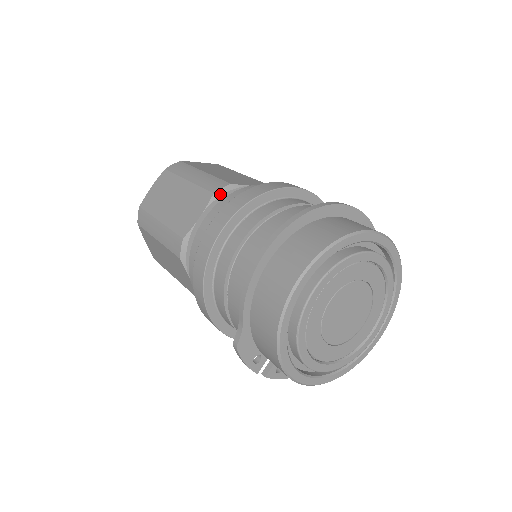
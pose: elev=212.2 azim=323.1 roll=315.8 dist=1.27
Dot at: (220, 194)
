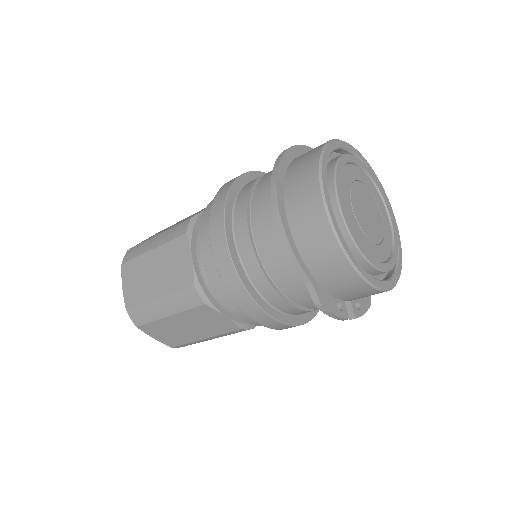
Dot at: (191, 230)
